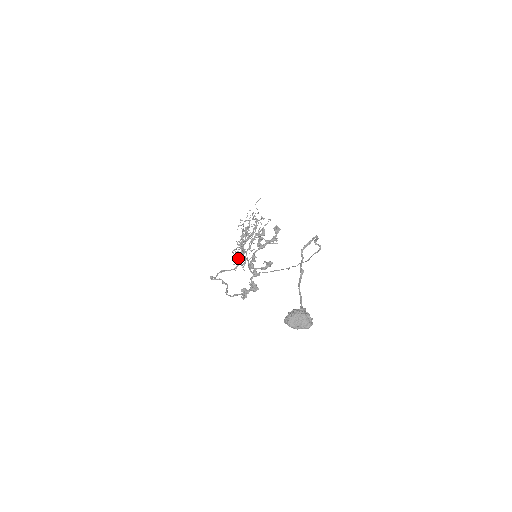
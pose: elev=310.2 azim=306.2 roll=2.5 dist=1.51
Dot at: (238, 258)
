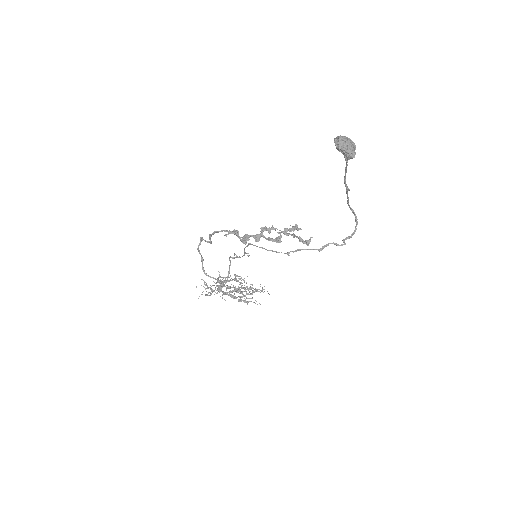
Dot at: occluded
